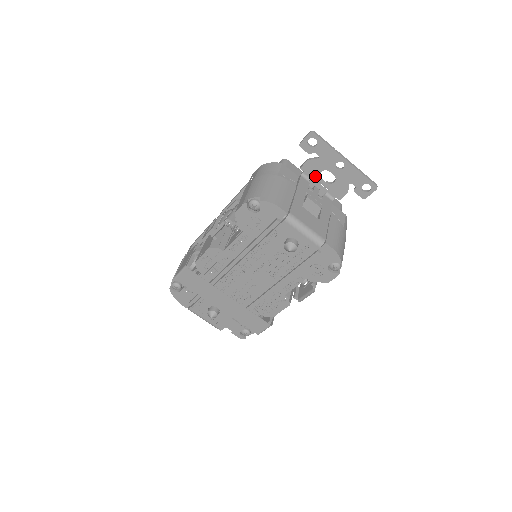
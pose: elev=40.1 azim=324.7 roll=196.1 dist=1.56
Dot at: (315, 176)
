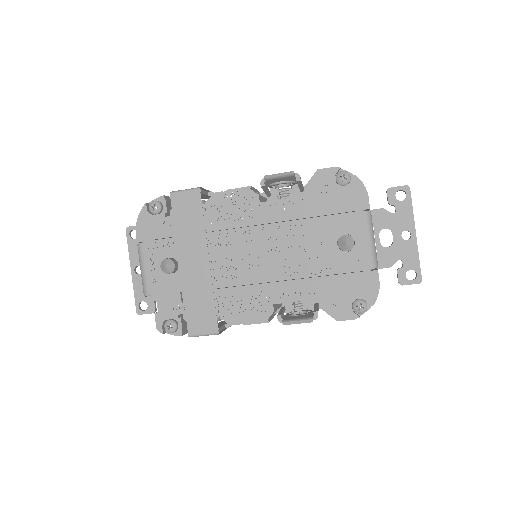
Dot at: (375, 228)
